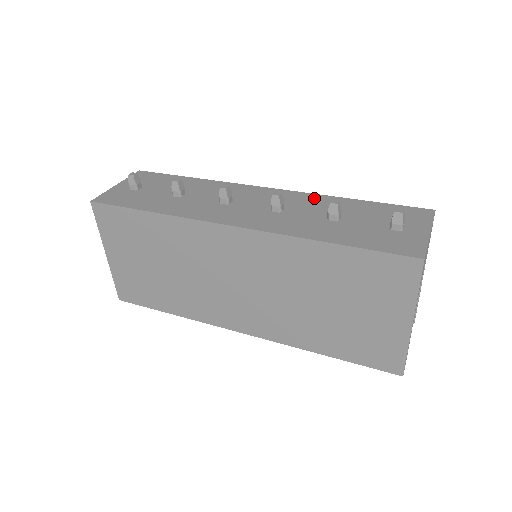
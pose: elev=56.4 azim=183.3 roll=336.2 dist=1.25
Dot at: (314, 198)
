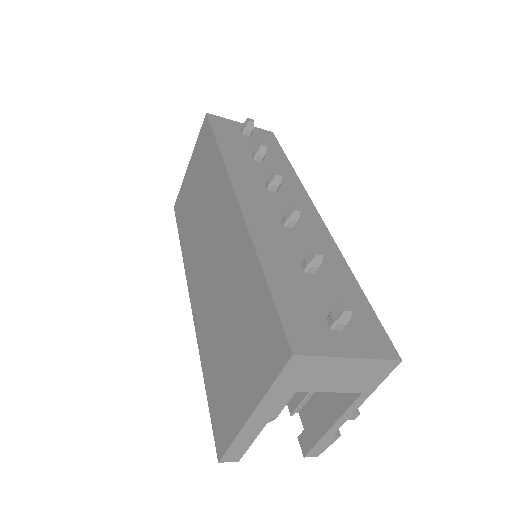
Dot at: (331, 249)
